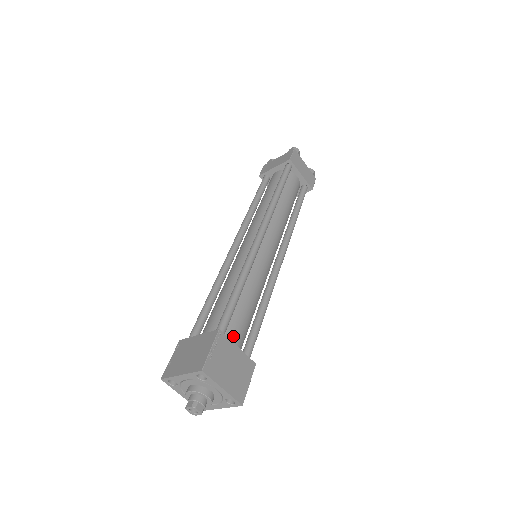
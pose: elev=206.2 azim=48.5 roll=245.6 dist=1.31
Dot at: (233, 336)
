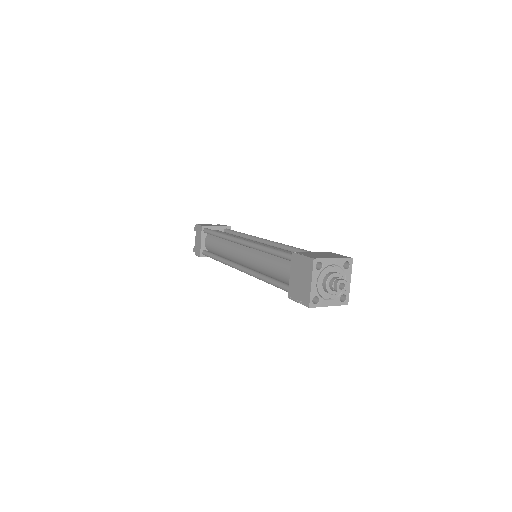
Dot at: occluded
